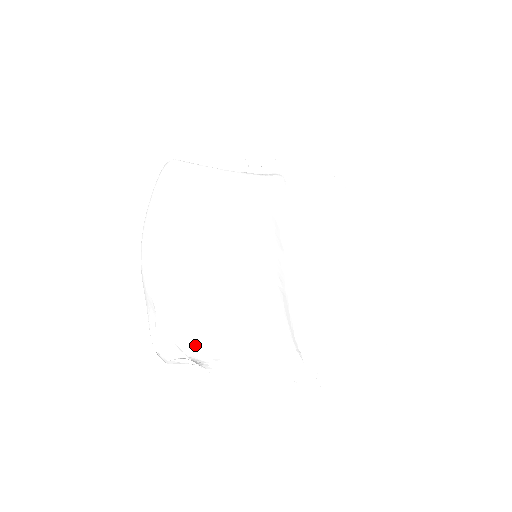
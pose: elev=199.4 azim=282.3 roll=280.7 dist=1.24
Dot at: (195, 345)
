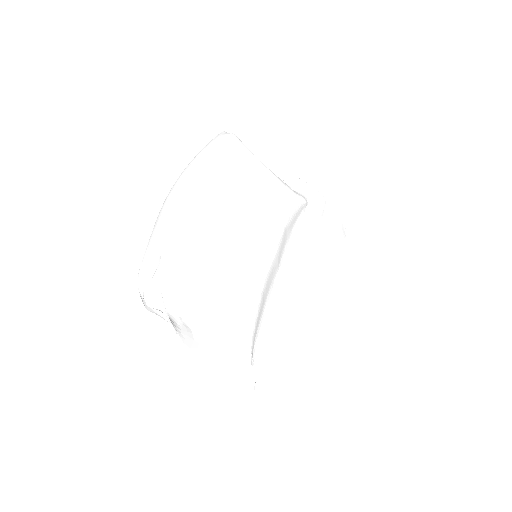
Dot at: (176, 305)
